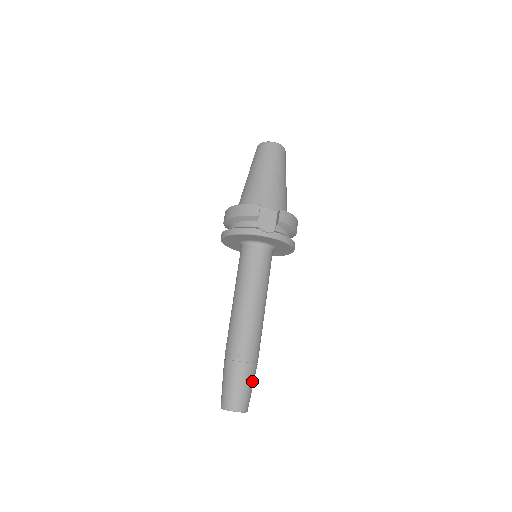
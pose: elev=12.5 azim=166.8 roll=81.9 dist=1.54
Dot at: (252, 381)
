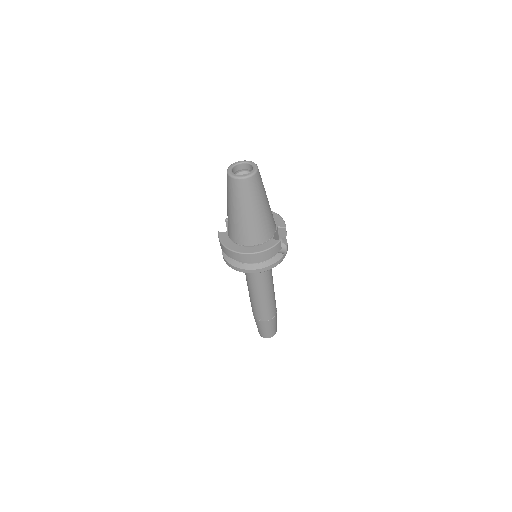
Dot at: occluded
